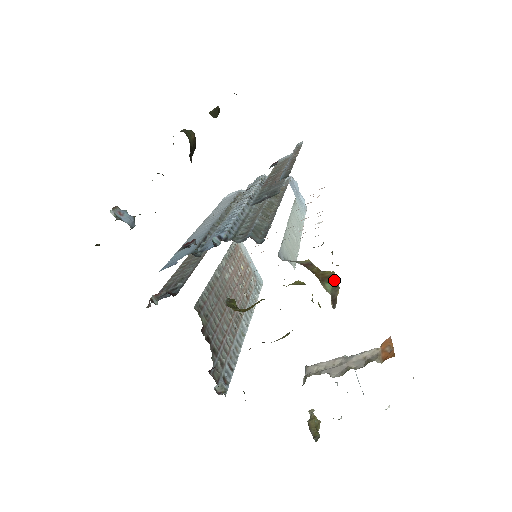
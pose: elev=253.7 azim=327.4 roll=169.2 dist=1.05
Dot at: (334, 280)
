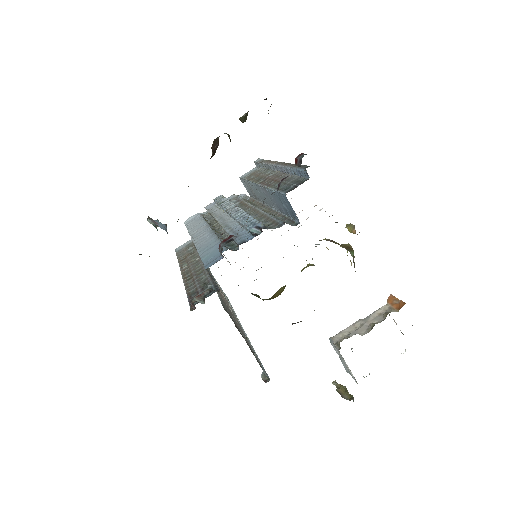
Dot at: occluded
